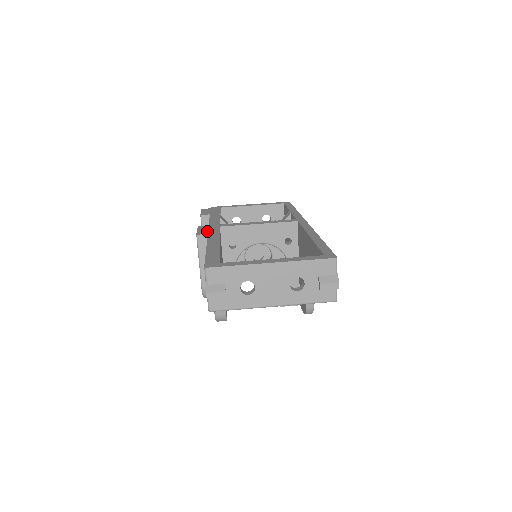
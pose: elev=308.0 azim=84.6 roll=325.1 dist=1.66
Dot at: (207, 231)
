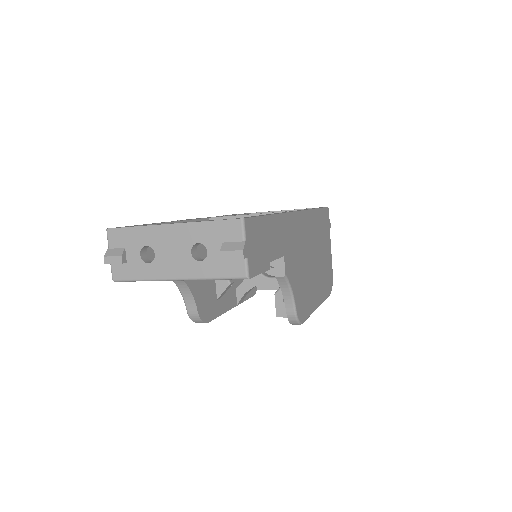
Dot at: (188, 219)
